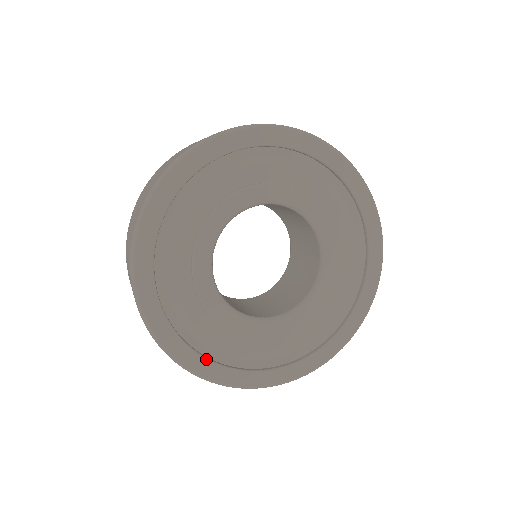
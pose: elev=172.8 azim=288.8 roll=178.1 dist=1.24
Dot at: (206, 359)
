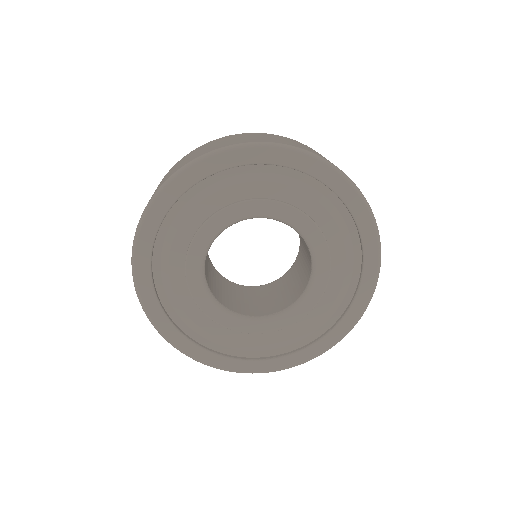
Dot at: (199, 346)
